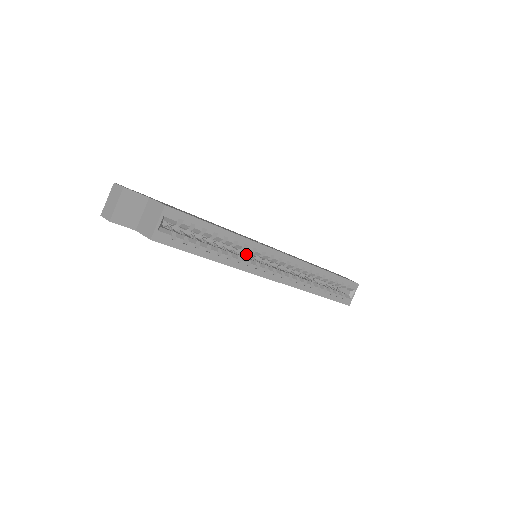
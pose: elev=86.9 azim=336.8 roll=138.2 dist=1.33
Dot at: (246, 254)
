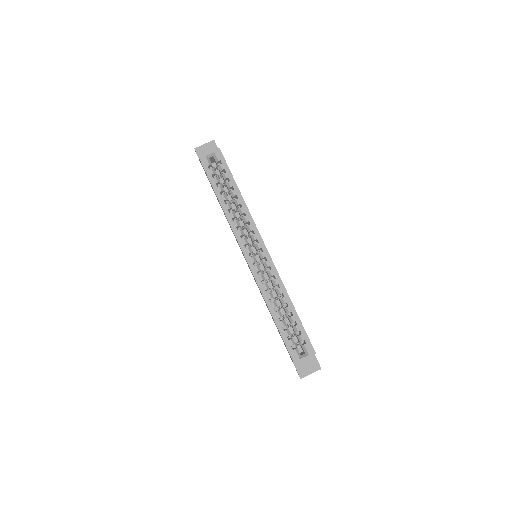
Dot at: (248, 241)
